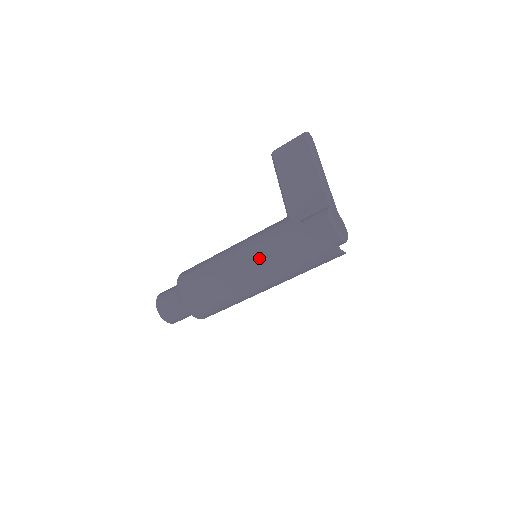
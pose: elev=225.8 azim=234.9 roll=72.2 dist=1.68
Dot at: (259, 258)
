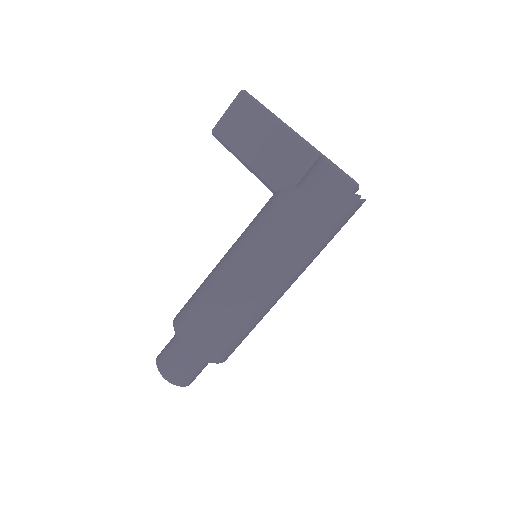
Dot at: (269, 254)
